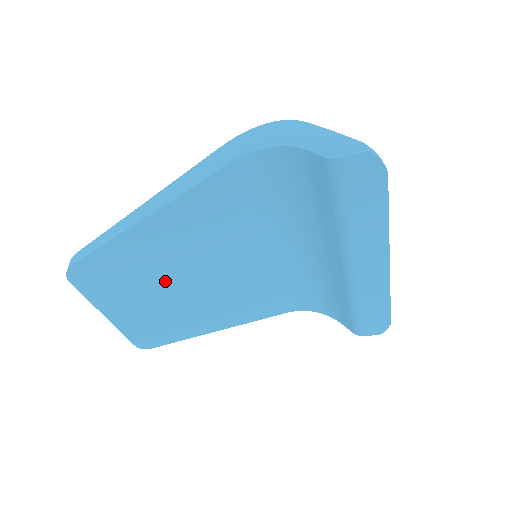
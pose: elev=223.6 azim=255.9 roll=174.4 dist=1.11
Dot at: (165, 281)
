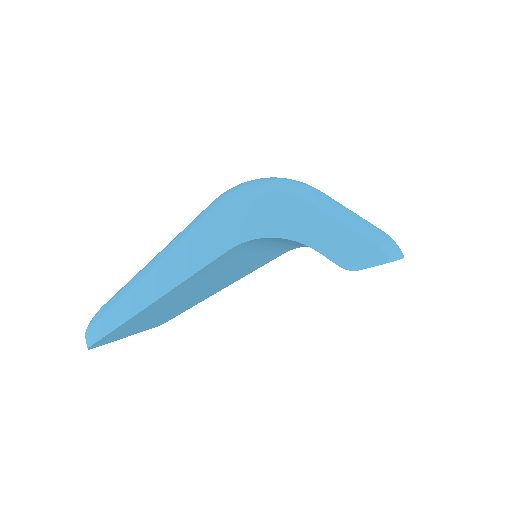
Dot at: (175, 304)
